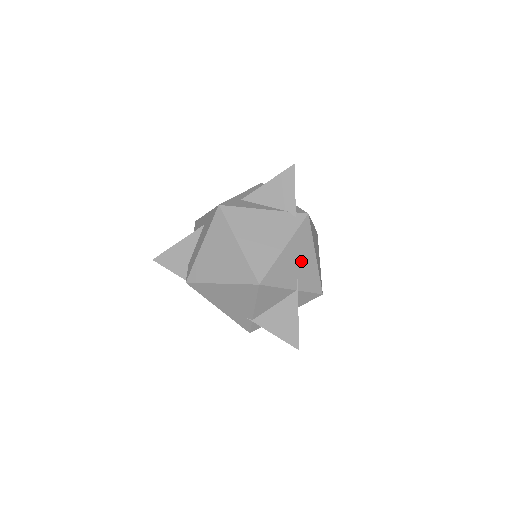
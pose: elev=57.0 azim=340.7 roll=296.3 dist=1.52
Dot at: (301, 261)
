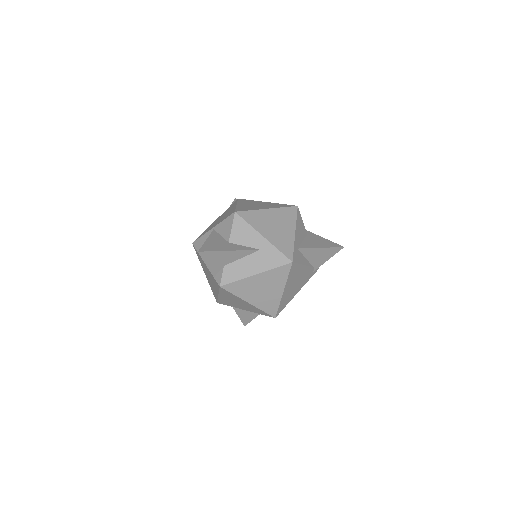
Dot at: occluded
